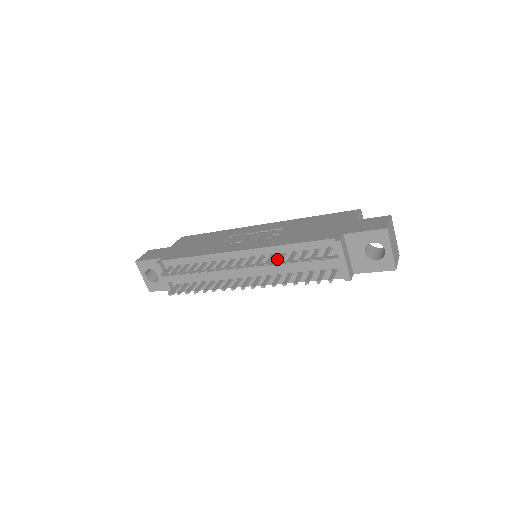
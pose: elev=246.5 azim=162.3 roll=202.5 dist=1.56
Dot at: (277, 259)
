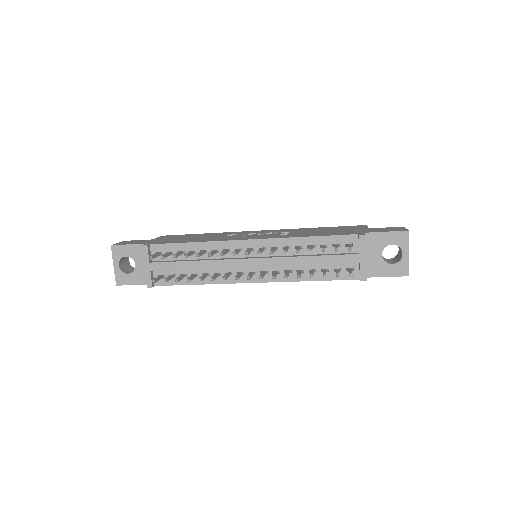
Dot at: (290, 252)
